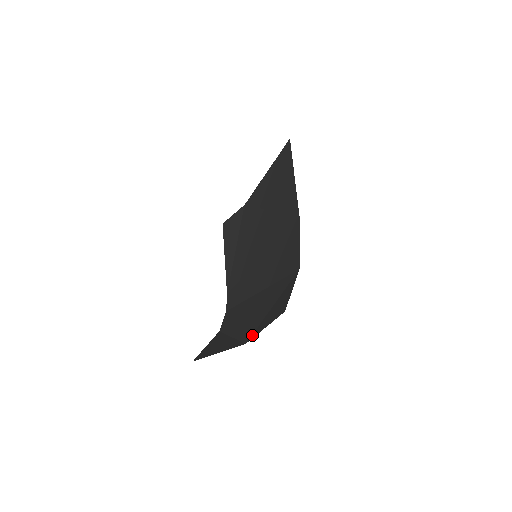
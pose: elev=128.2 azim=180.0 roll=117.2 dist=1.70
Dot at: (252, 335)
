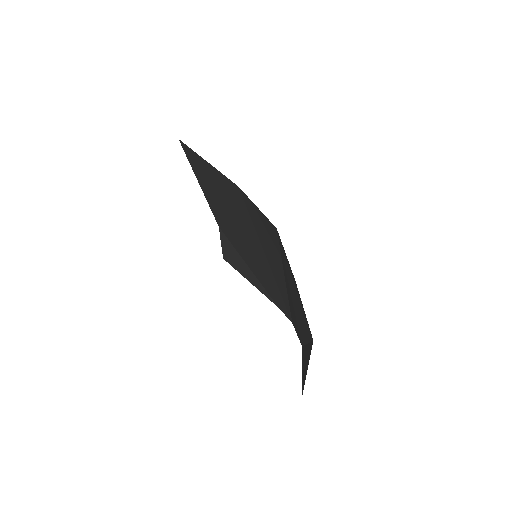
Dot at: occluded
